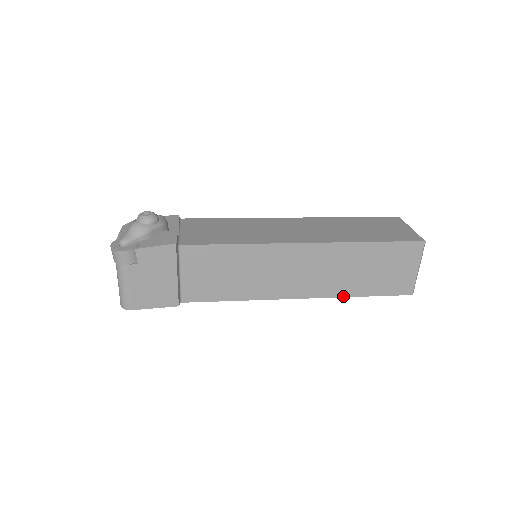
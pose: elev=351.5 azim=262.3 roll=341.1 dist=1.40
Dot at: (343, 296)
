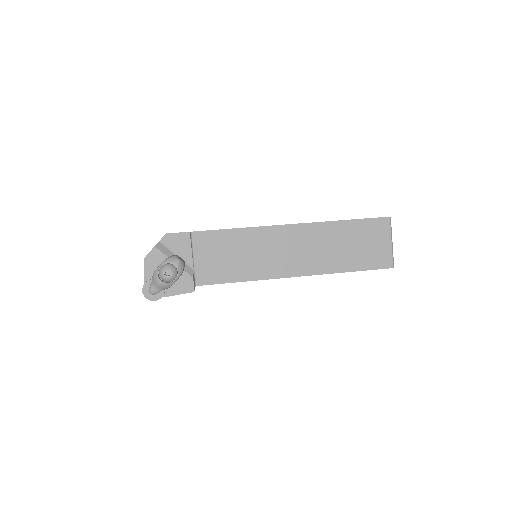
Dot at: occluded
